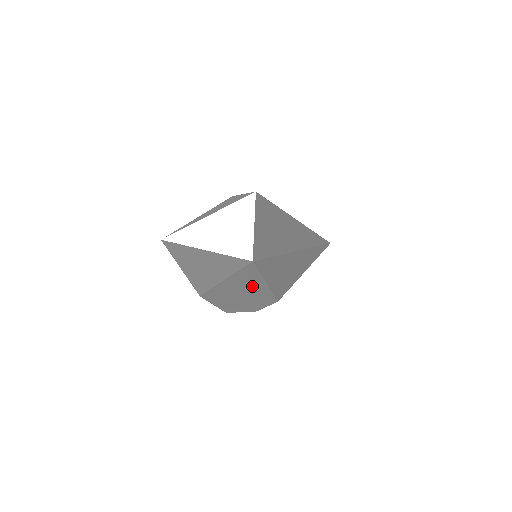
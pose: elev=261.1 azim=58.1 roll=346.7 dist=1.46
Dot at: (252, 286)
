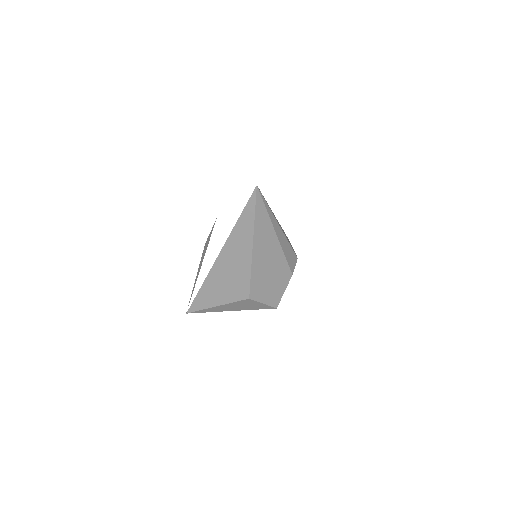
Dot at: (272, 229)
